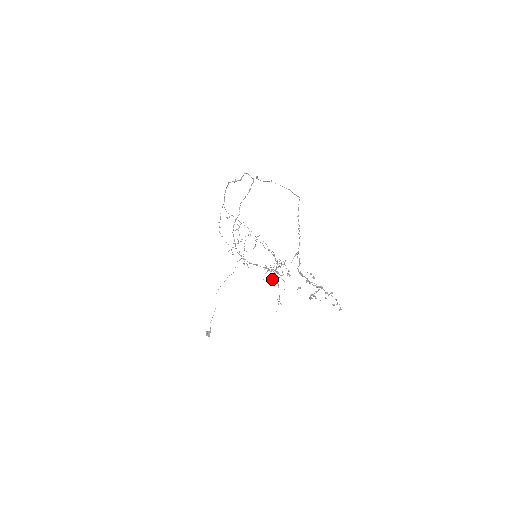
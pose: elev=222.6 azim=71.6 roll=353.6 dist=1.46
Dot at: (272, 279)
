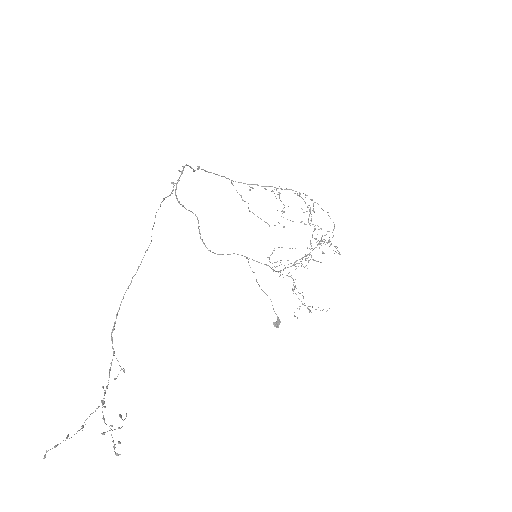
Dot at: occluded
